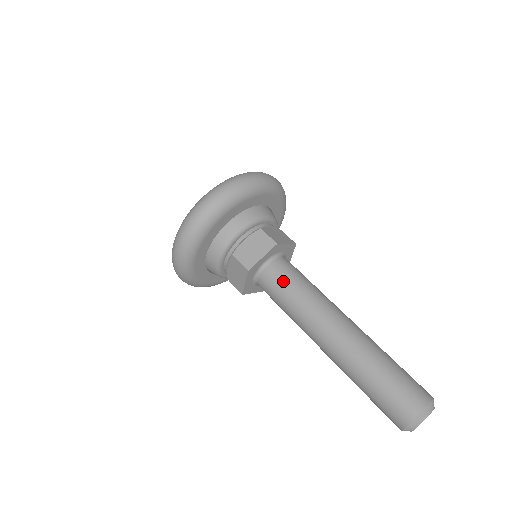
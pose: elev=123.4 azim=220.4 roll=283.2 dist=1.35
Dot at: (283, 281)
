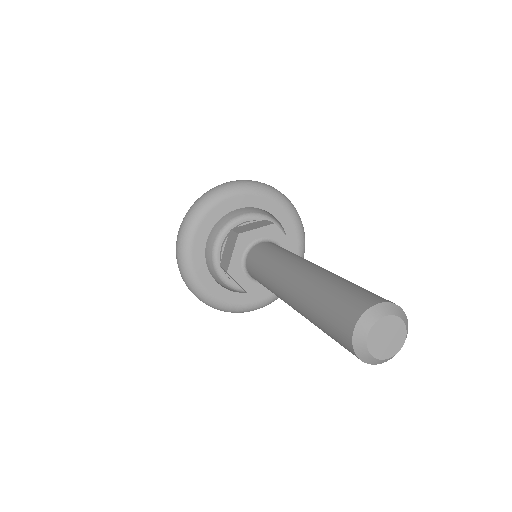
Dot at: (269, 247)
